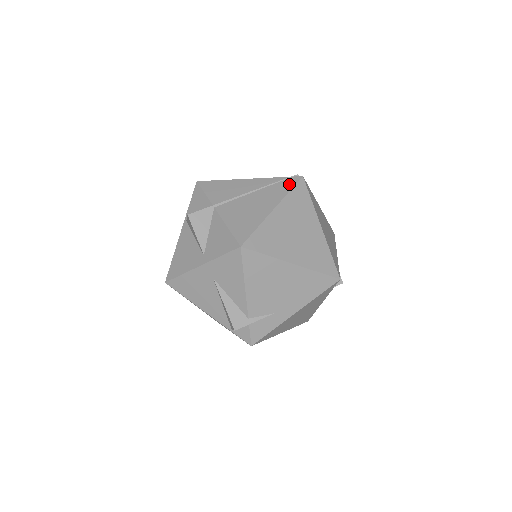
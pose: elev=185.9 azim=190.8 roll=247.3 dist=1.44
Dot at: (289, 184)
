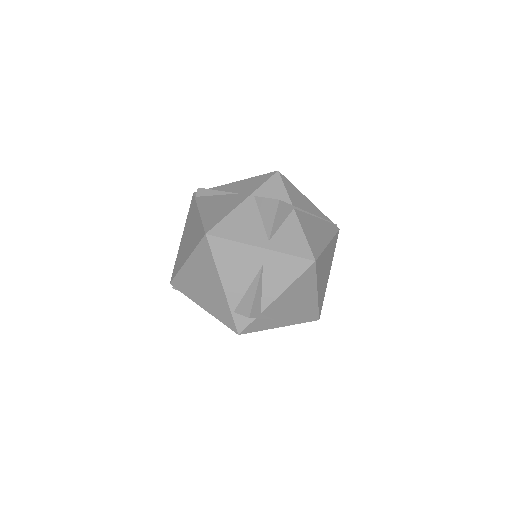
Dot at: (334, 229)
